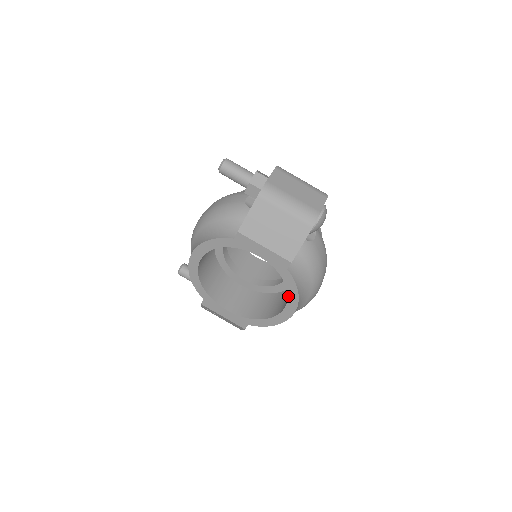
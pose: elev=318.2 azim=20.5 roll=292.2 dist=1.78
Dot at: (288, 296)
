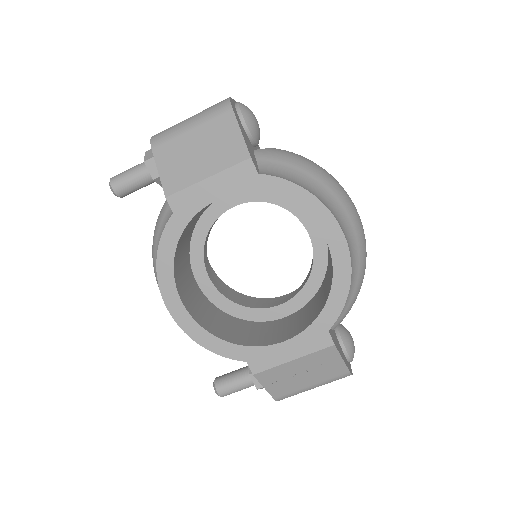
Dot at: occluded
